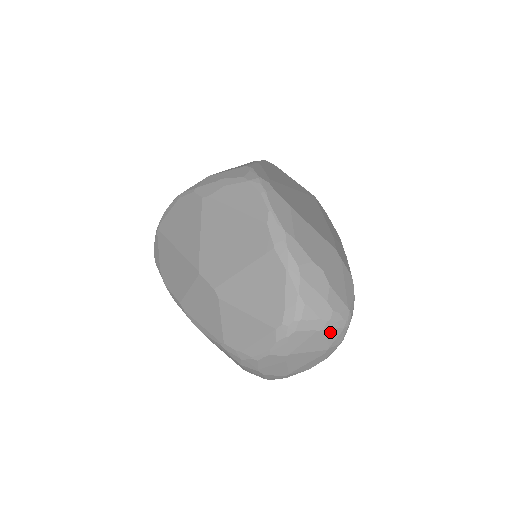
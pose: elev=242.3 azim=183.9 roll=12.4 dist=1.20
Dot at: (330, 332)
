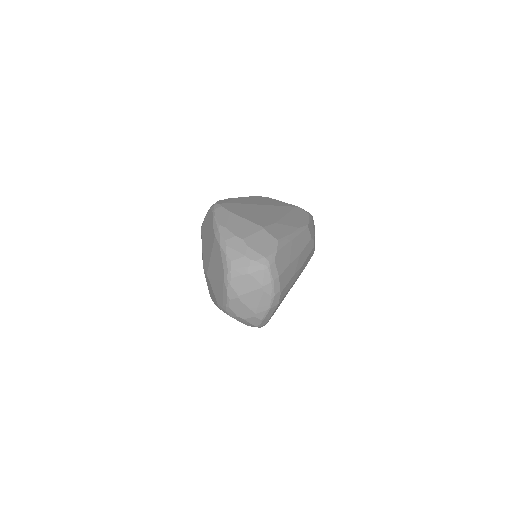
Dot at: (255, 274)
